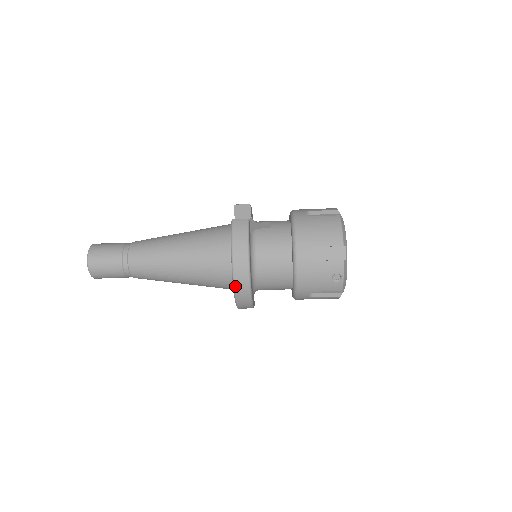
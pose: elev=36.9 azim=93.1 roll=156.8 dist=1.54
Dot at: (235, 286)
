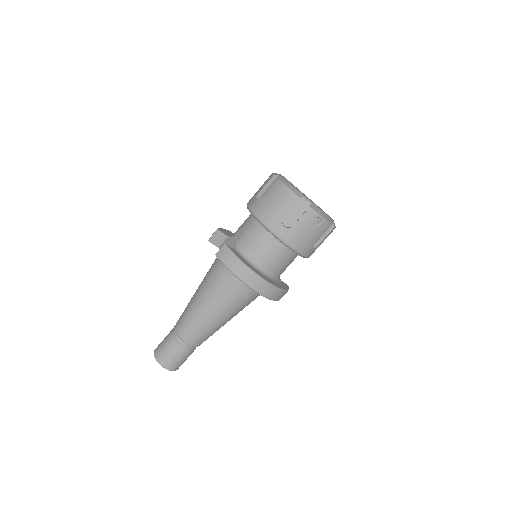
Dot at: (261, 293)
